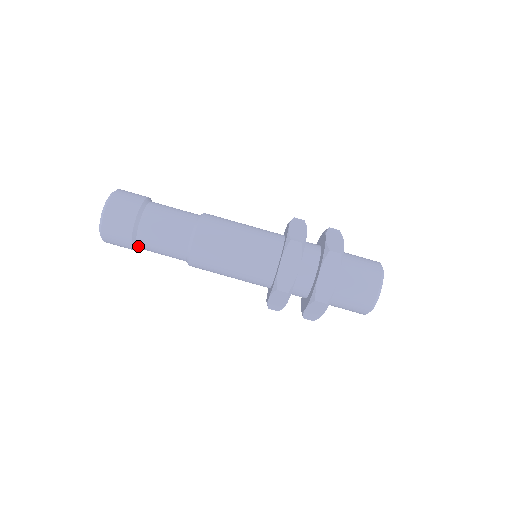
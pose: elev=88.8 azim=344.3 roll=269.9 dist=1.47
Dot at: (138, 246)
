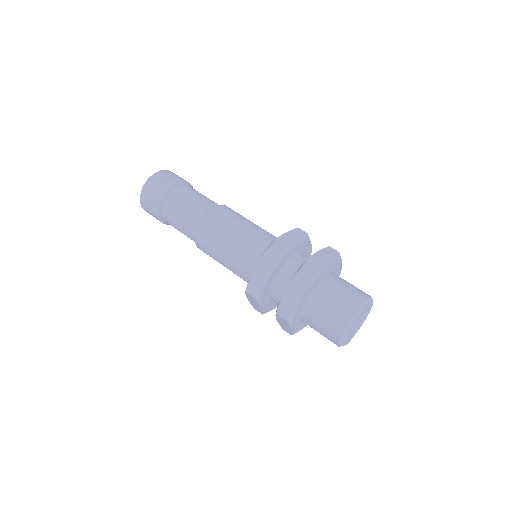
Dot at: (166, 221)
